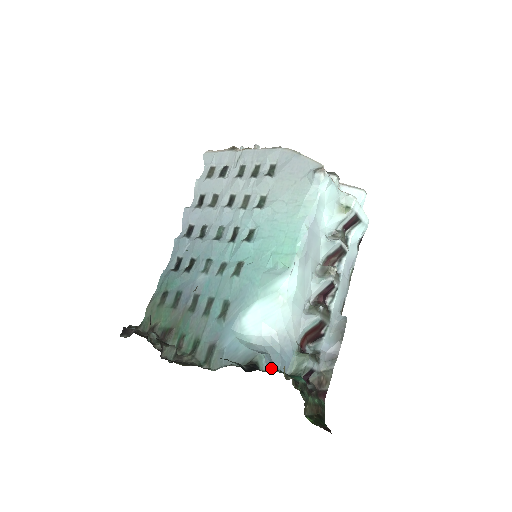
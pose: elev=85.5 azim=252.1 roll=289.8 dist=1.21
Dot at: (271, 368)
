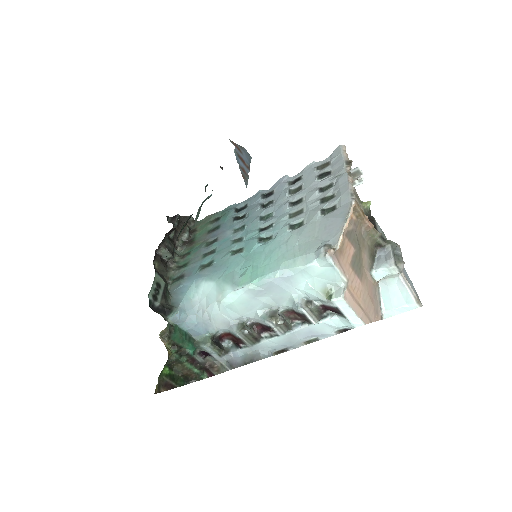
Dot at: (178, 323)
